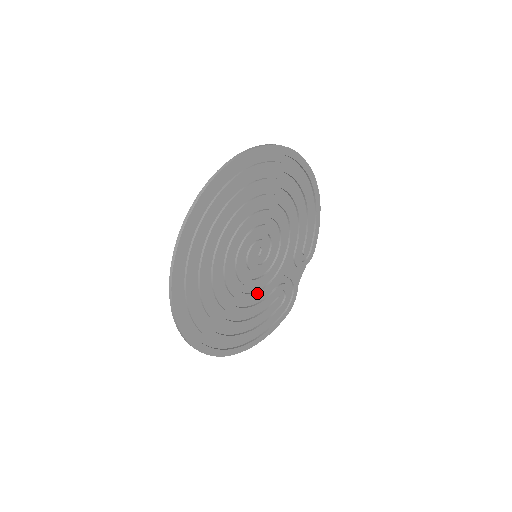
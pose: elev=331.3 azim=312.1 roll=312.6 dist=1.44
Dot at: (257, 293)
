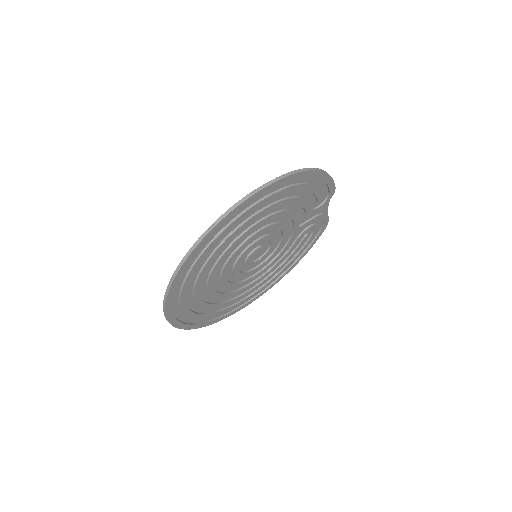
Dot at: (275, 259)
